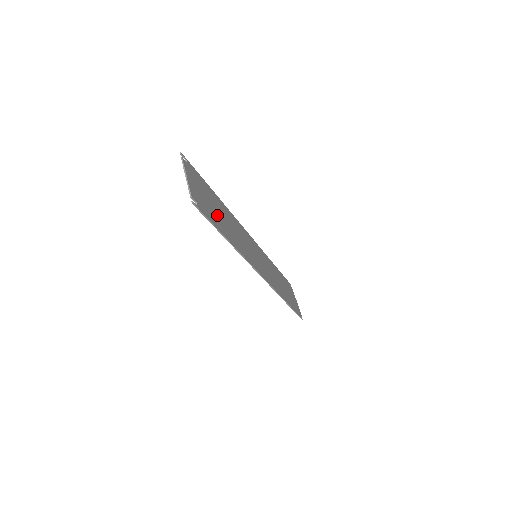
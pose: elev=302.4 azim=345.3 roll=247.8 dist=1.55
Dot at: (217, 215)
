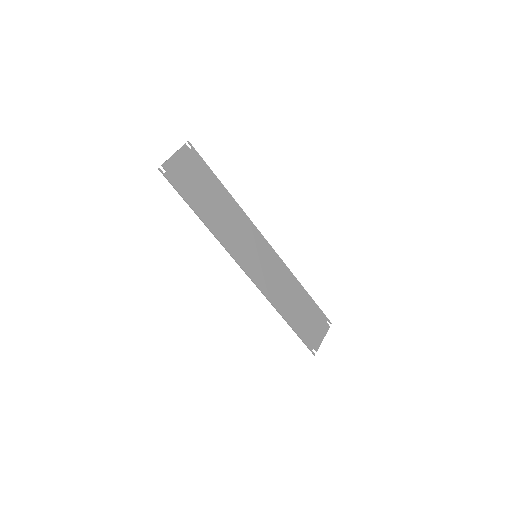
Dot at: (201, 195)
